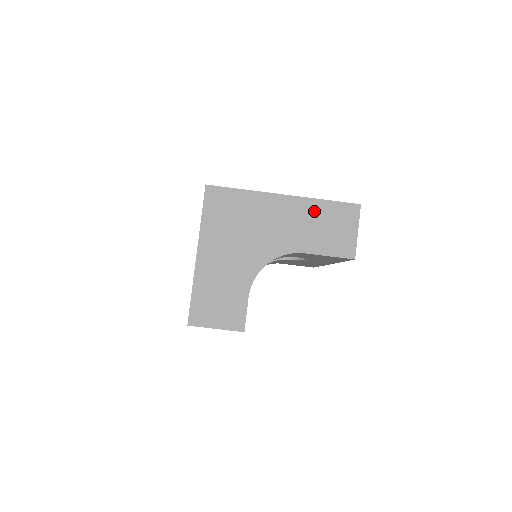
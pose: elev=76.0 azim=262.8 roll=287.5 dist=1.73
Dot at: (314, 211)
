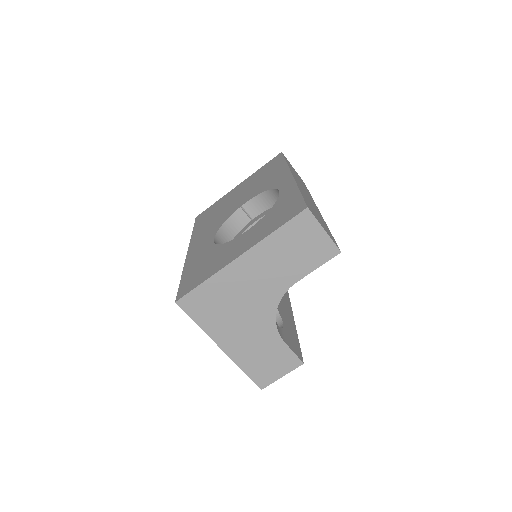
Dot at: (274, 247)
